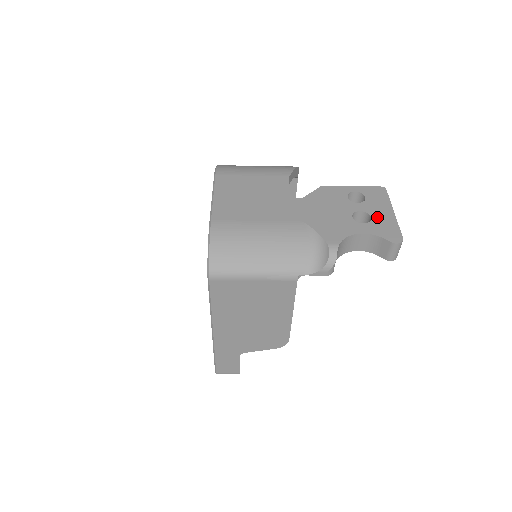
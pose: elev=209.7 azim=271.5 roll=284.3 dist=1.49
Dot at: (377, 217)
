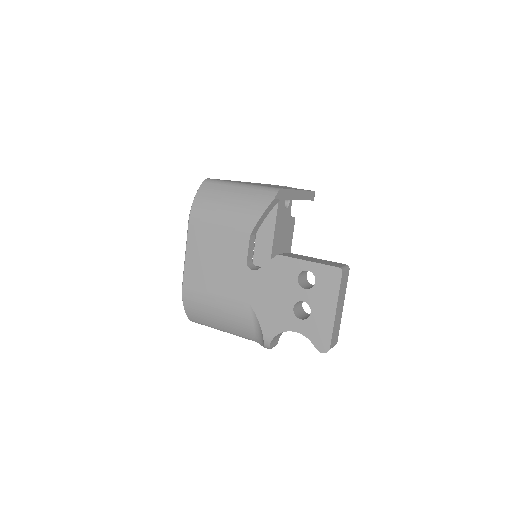
Dot at: (316, 314)
